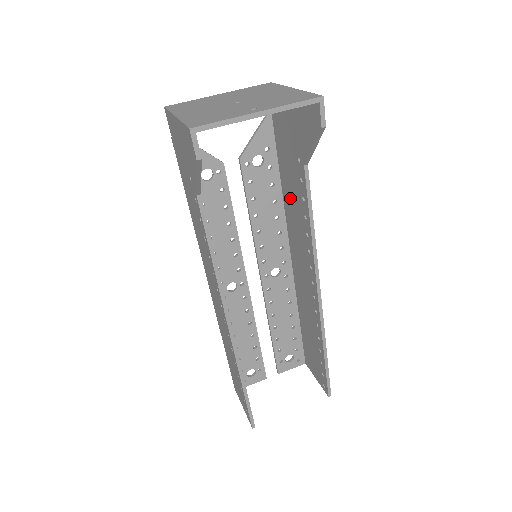
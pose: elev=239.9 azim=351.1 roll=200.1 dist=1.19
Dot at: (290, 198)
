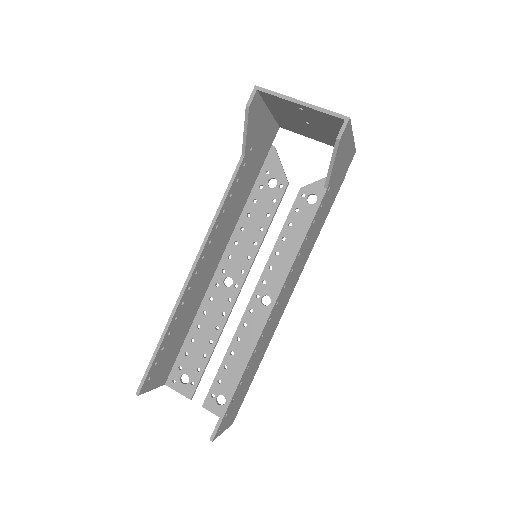
Dot at: occluded
